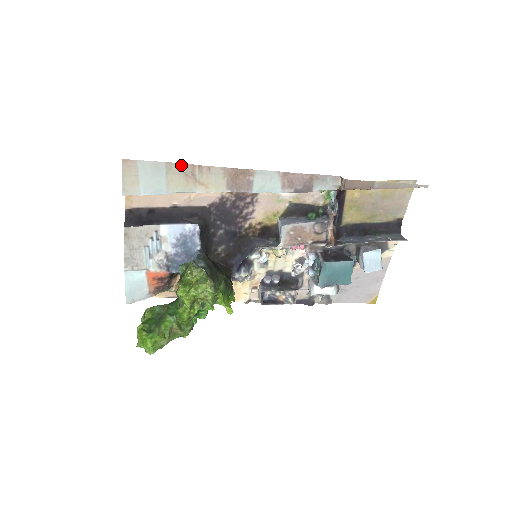
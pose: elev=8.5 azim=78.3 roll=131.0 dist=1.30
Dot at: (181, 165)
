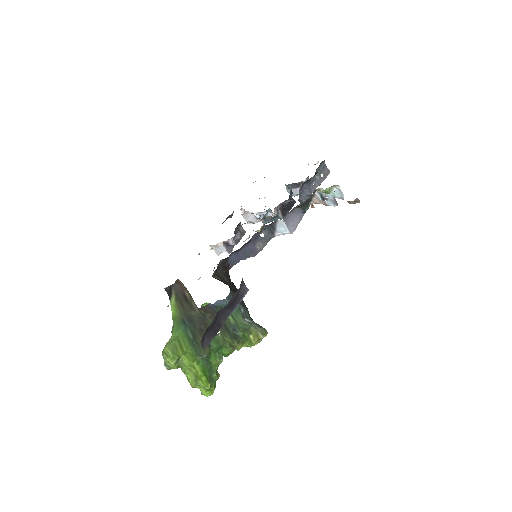
Dot at: occluded
